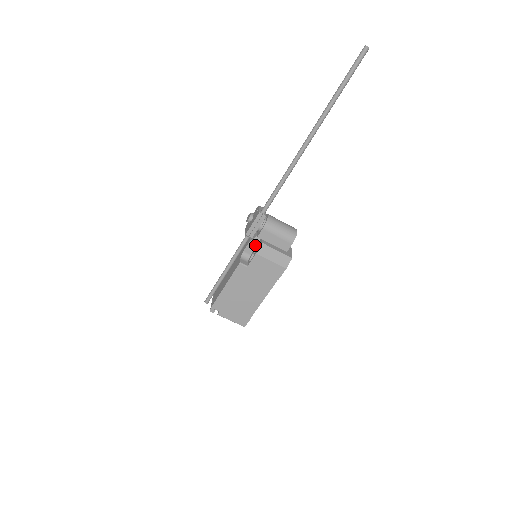
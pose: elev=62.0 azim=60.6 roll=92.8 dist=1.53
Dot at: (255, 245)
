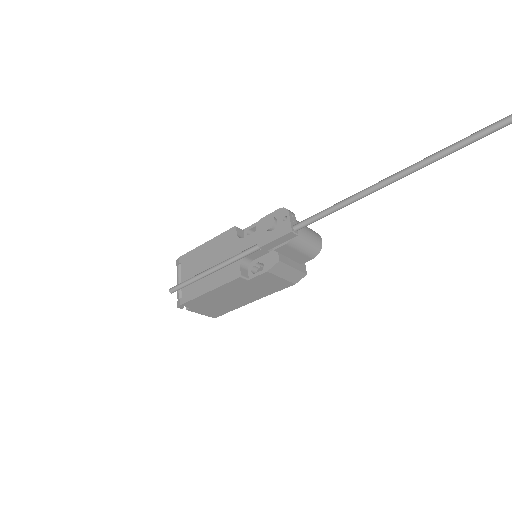
Dot at: (264, 253)
